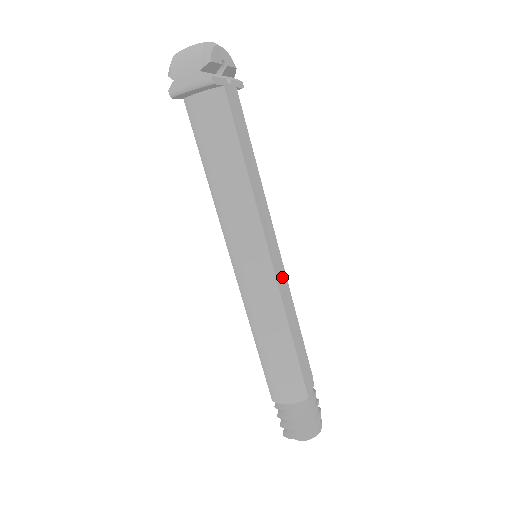
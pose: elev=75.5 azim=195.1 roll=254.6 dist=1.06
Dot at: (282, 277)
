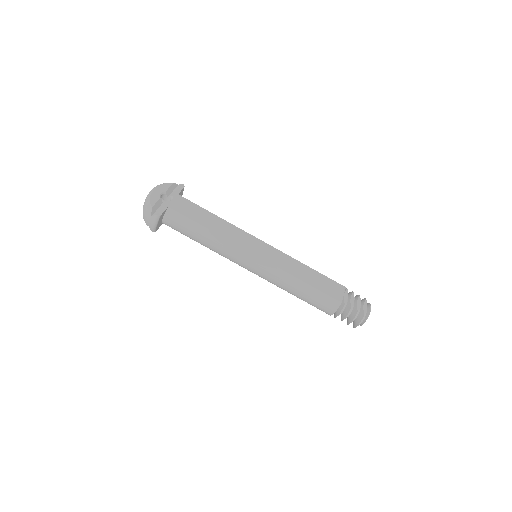
Dot at: (276, 256)
